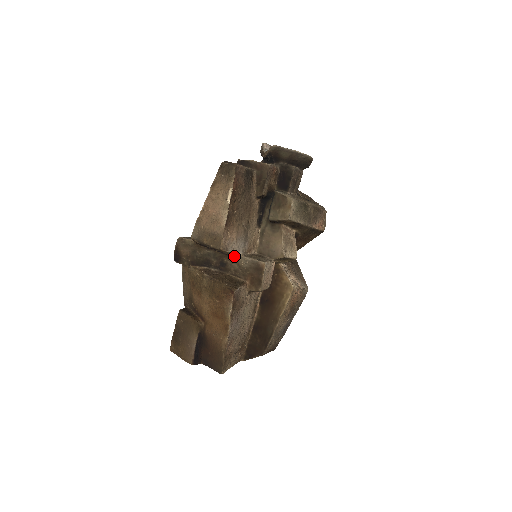
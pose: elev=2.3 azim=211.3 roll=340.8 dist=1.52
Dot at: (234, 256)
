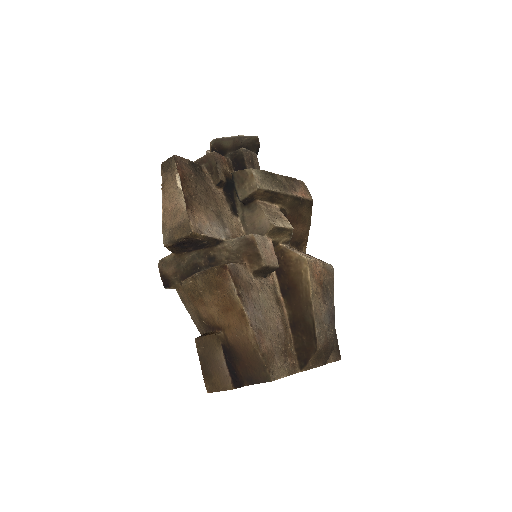
Dot at: (218, 244)
